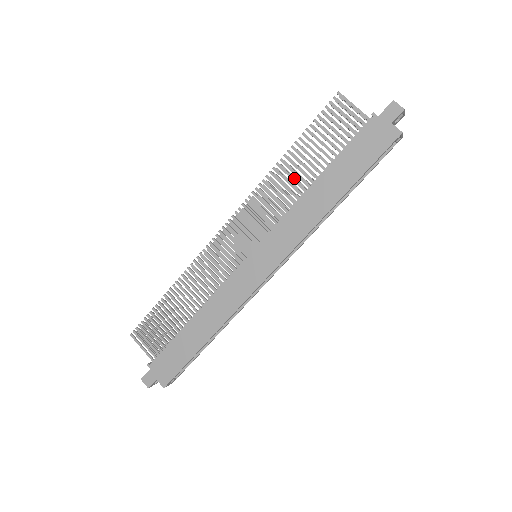
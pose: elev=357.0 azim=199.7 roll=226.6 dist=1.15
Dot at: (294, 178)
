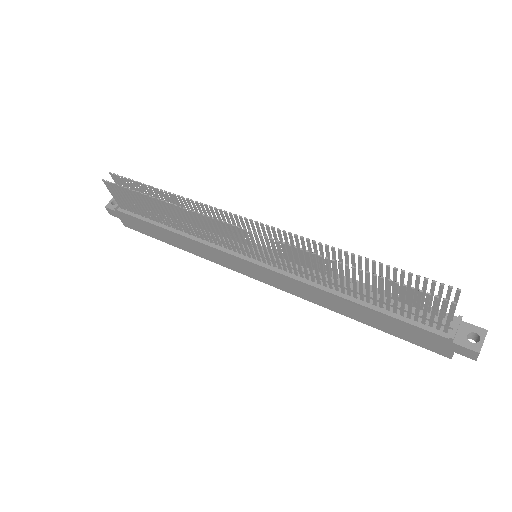
Dot at: (336, 279)
